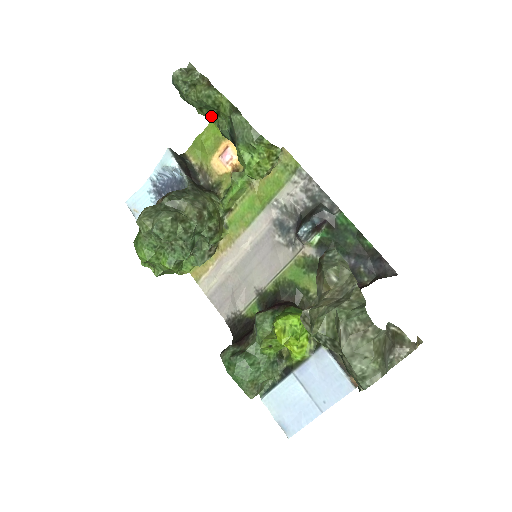
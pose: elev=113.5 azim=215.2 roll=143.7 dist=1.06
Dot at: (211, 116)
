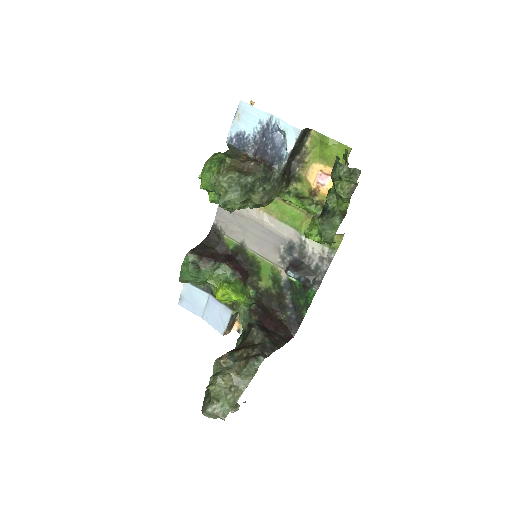
Dot at: occluded
